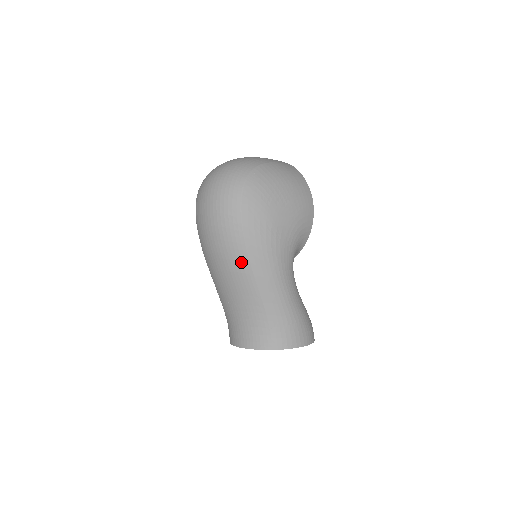
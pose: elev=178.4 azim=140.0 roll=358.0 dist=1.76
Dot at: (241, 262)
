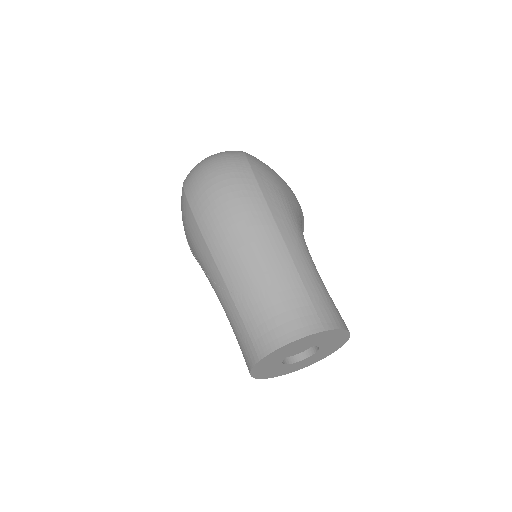
Dot at: (266, 225)
